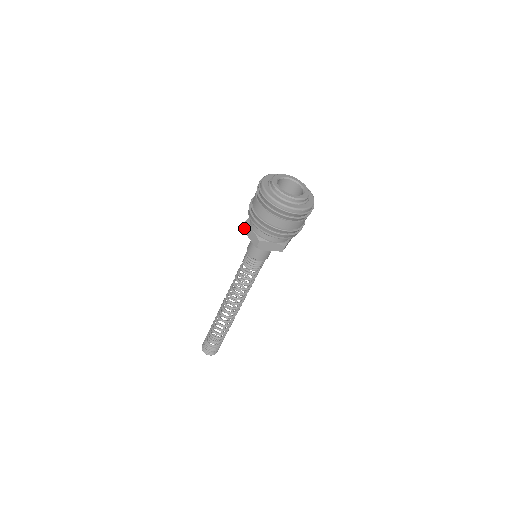
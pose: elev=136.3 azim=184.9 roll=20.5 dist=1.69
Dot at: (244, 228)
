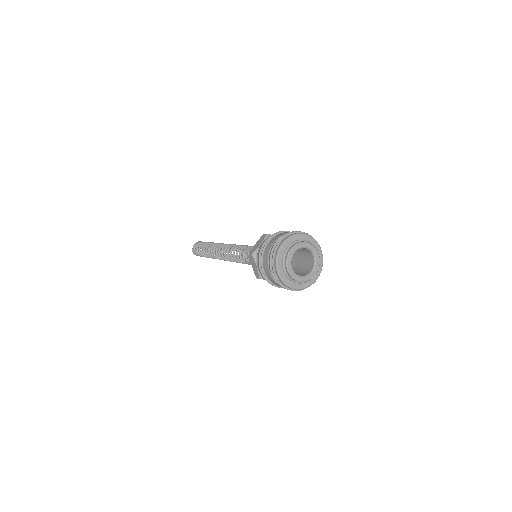
Dot at: (250, 257)
